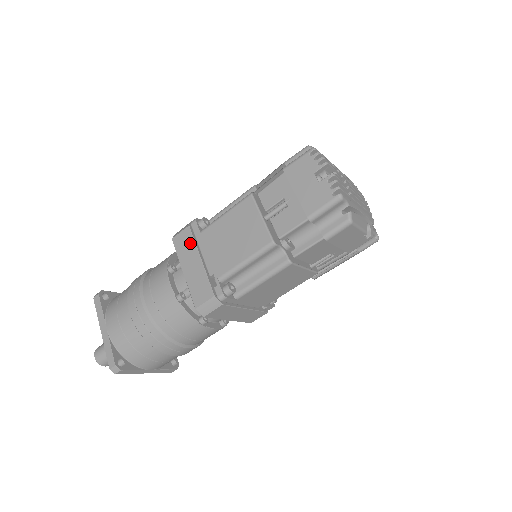
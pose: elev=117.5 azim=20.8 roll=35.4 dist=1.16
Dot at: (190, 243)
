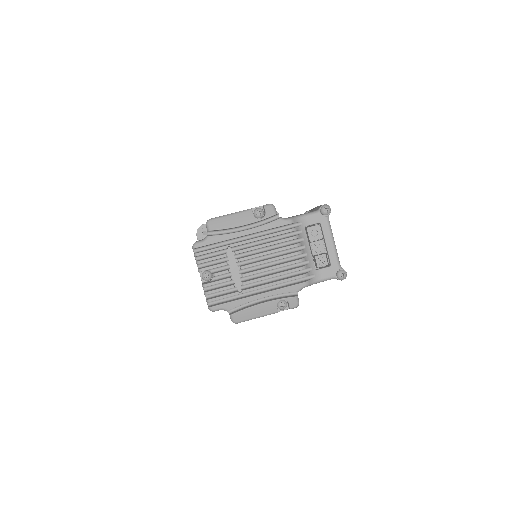
Dot at: occluded
